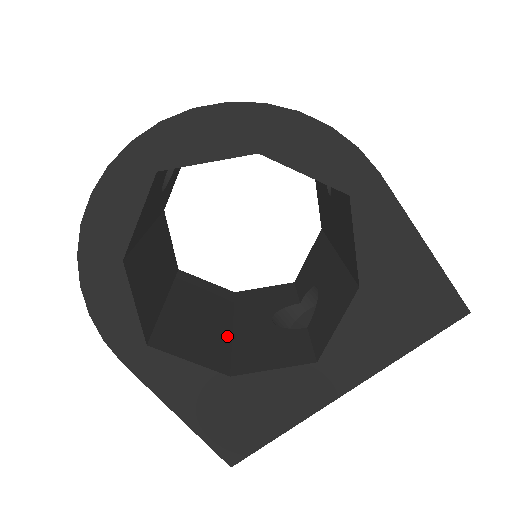
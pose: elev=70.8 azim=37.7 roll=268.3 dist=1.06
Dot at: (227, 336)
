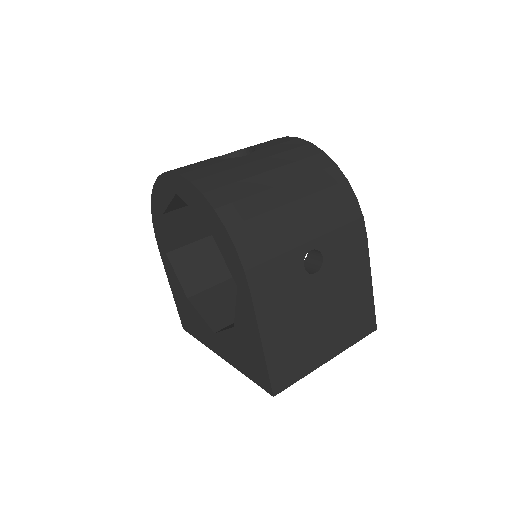
Dot at: (223, 278)
